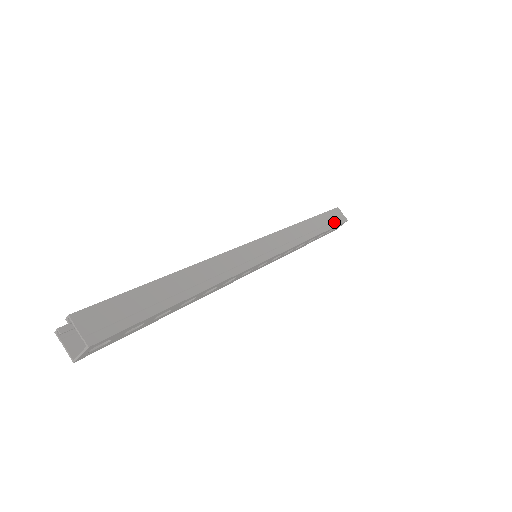
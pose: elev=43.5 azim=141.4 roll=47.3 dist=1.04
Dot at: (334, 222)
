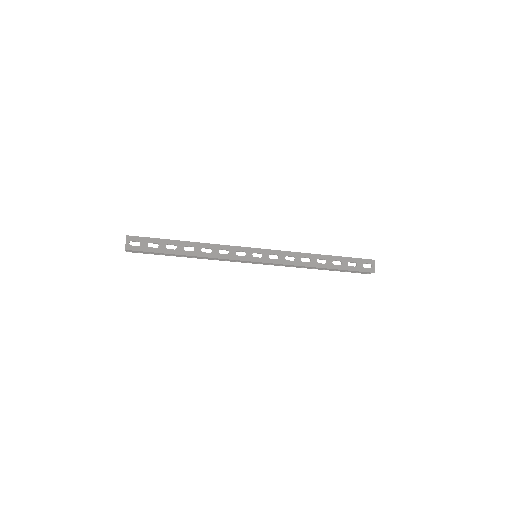
Dot at: (352, 258)
